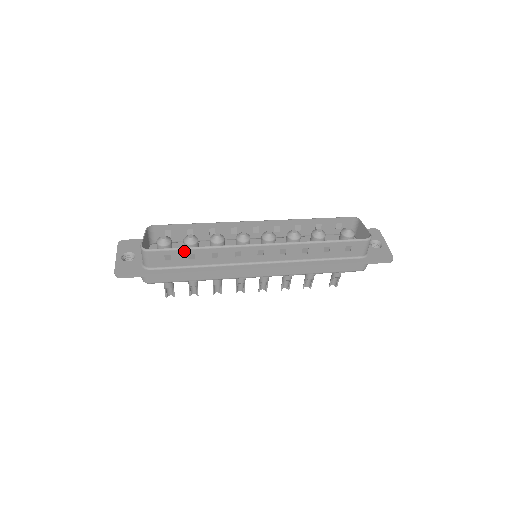
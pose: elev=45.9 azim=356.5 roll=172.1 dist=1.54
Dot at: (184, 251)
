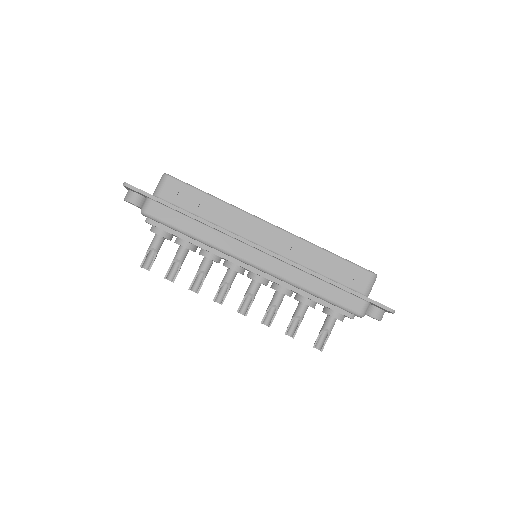
Dot at: (200, 193)
